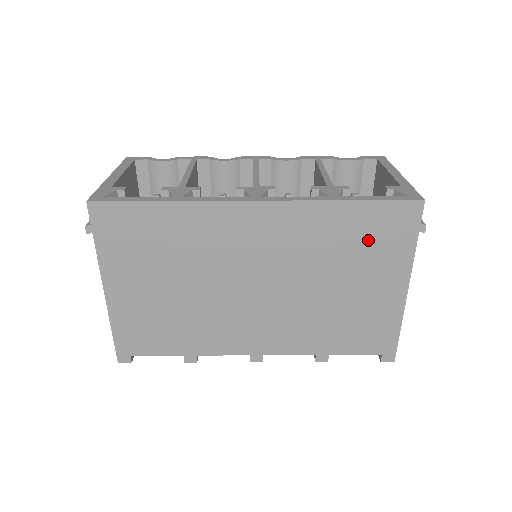
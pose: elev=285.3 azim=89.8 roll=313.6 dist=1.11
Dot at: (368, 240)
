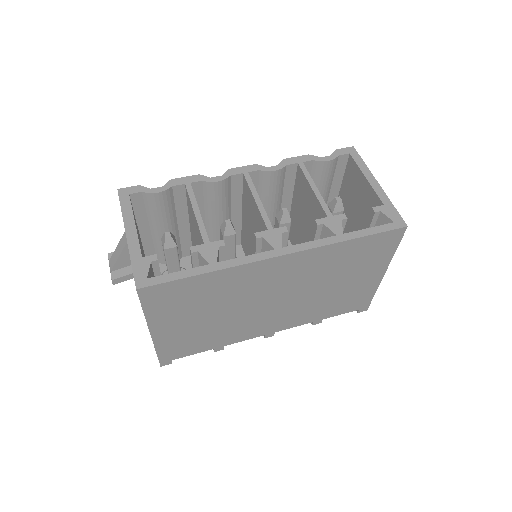
Dot at: (362, 256)
